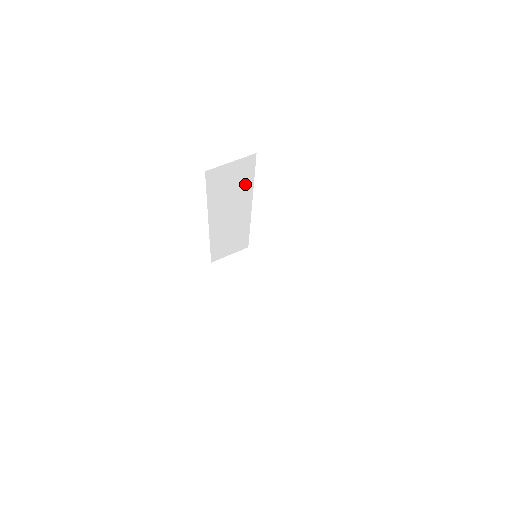
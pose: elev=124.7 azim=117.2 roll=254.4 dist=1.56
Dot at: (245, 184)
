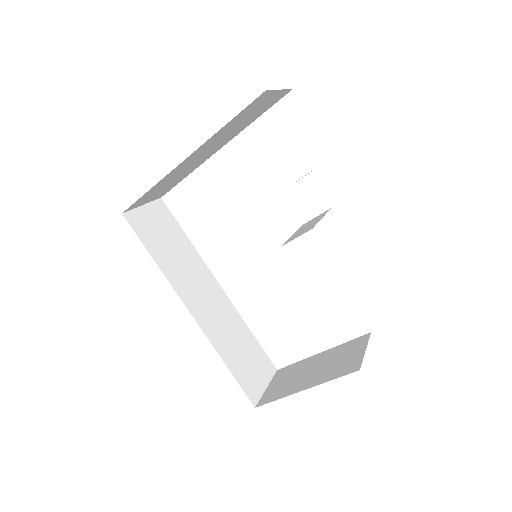
Dot at: (183, 244)
